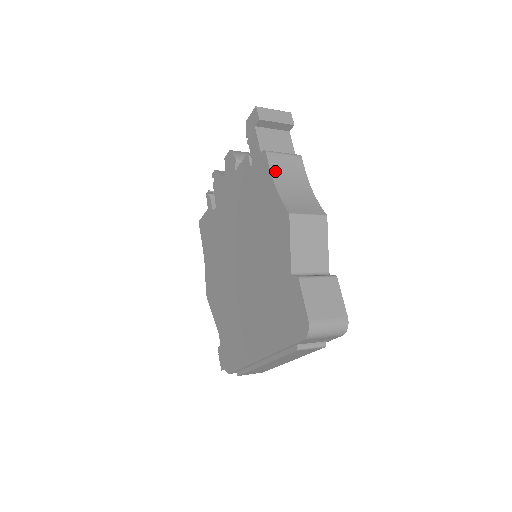
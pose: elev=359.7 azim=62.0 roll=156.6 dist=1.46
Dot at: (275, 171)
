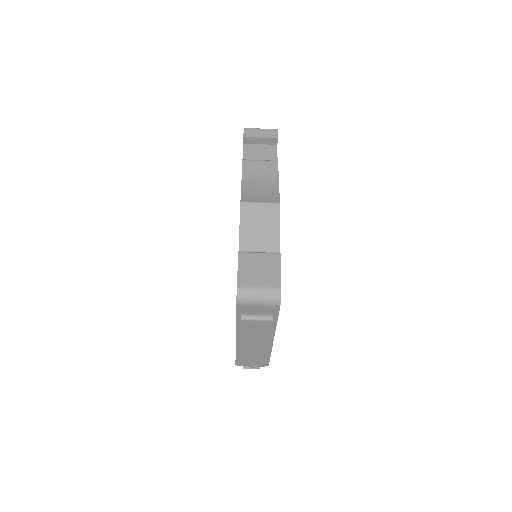
Dot at: (246, 174)
